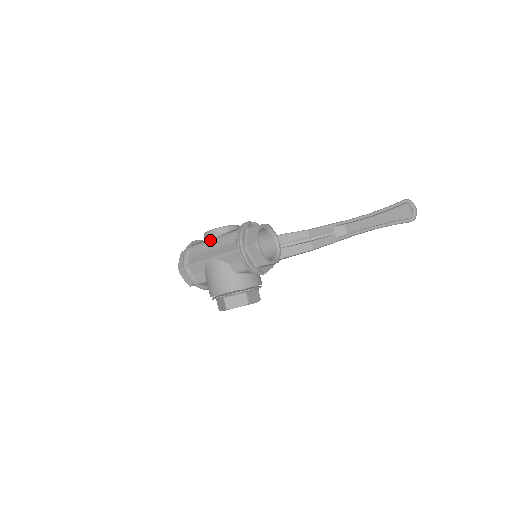
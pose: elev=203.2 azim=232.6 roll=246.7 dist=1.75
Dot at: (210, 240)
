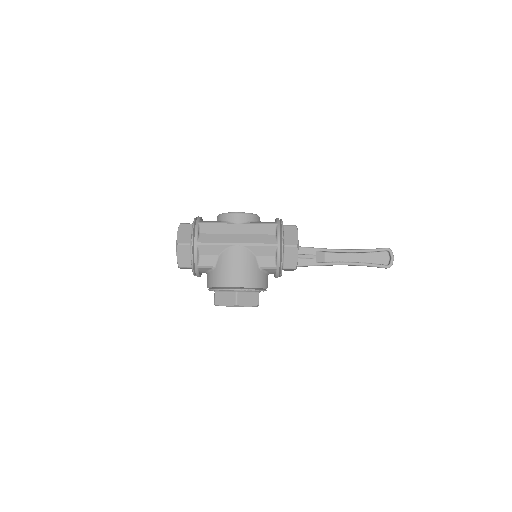
Dot at: (236, 223)
